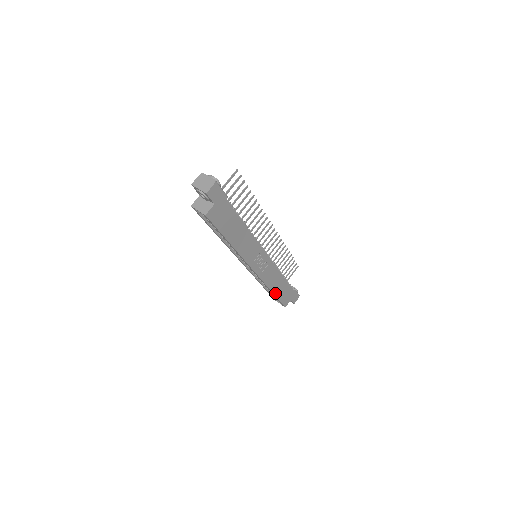
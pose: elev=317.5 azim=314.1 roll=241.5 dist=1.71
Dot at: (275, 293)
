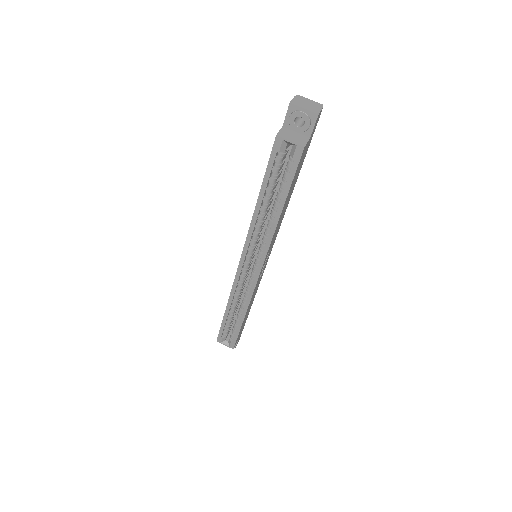
Dot at: (243, 321)
